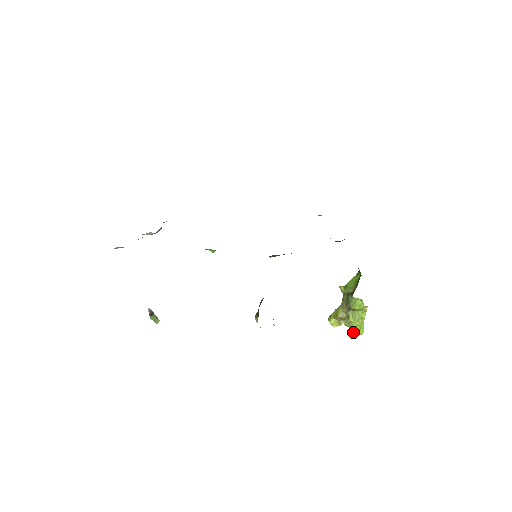
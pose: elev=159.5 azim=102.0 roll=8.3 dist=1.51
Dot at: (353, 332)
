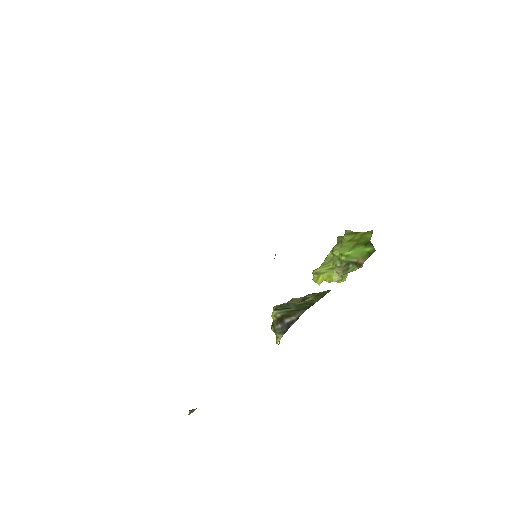
Dot at: occluded
